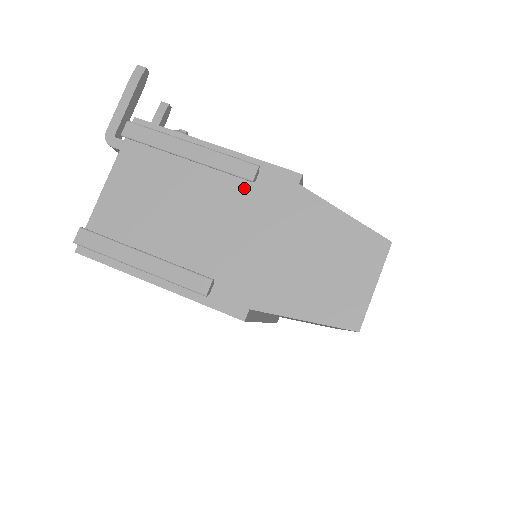
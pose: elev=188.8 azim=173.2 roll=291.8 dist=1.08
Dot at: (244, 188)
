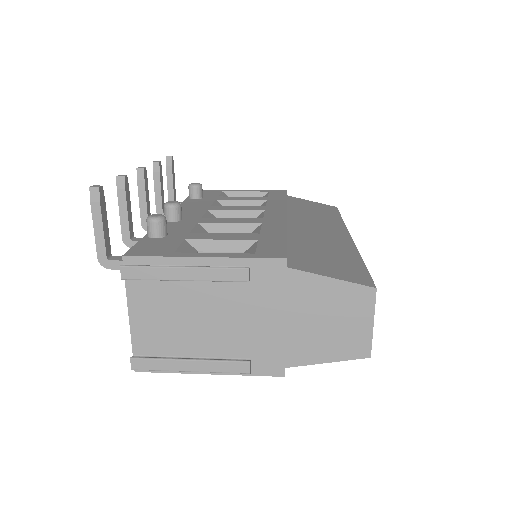
Dot at: (243, 285)
